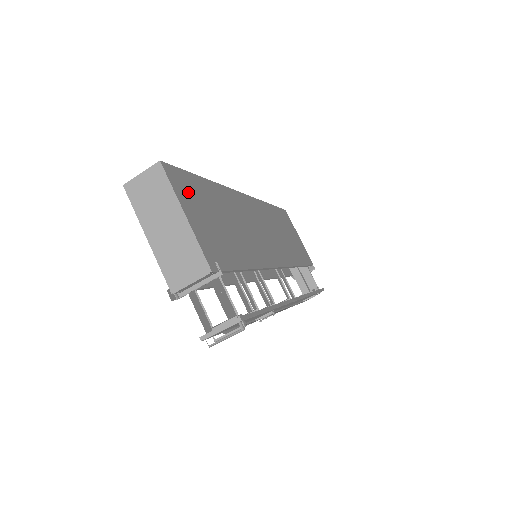
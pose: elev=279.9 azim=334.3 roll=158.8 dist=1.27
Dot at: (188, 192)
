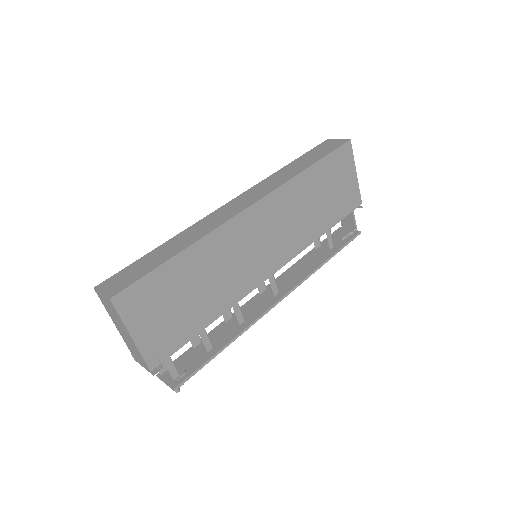
Dot at: (143, 303)
